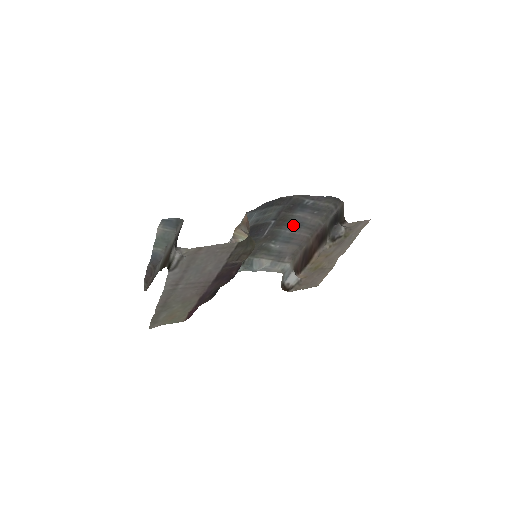
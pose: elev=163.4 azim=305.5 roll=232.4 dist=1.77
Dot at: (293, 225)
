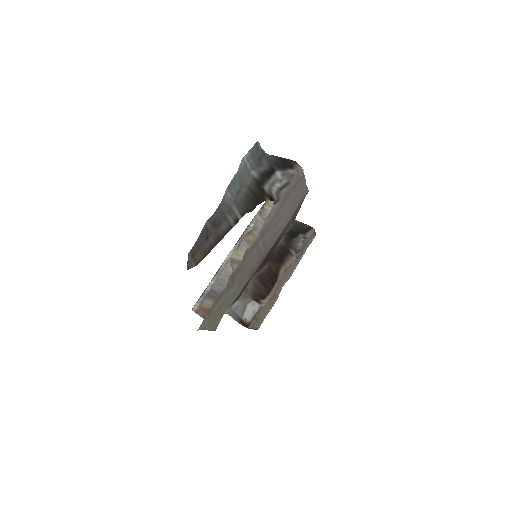
Dot at: occluded
